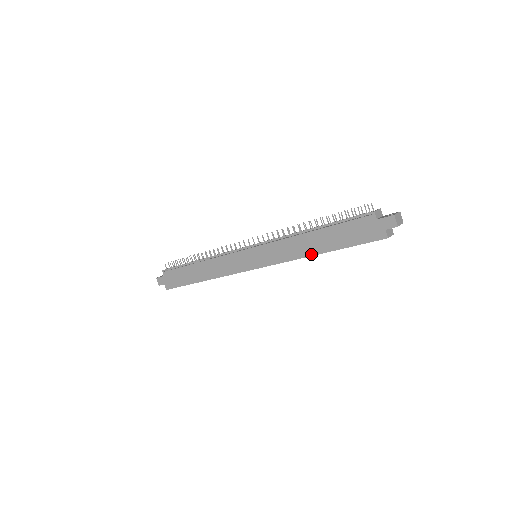
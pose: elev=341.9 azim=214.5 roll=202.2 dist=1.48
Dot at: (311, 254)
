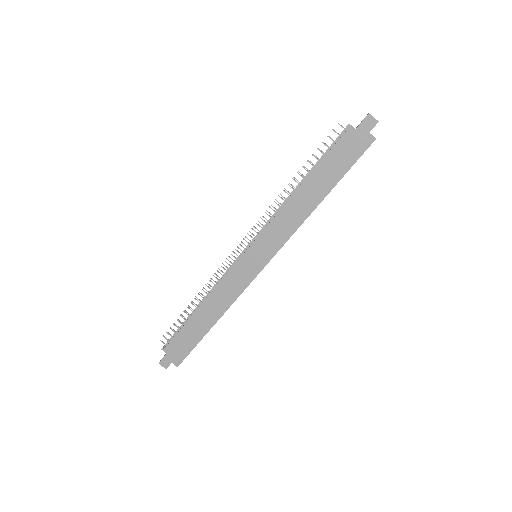
Dot at: (313, 208)
